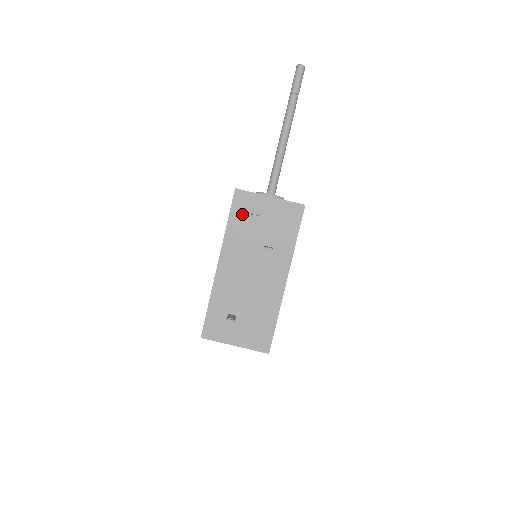
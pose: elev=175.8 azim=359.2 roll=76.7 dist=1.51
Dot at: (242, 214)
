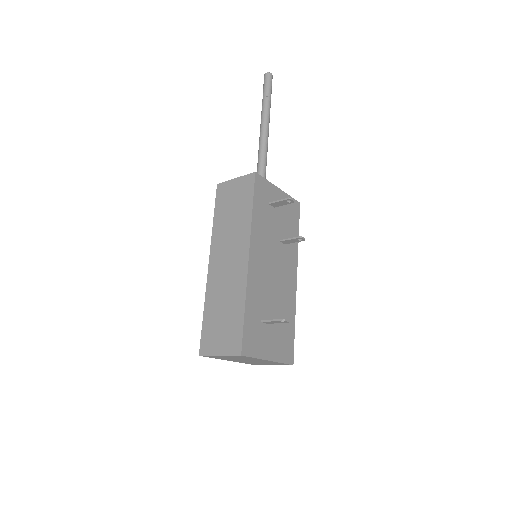
Dot at: (262, 202)
